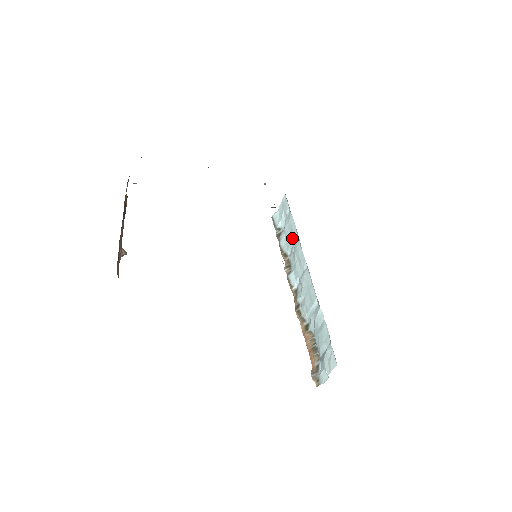
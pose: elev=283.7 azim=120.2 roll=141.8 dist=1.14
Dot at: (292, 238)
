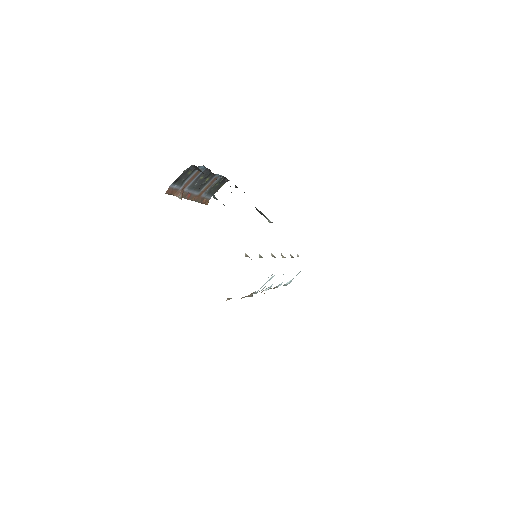
Dot at: occluded
